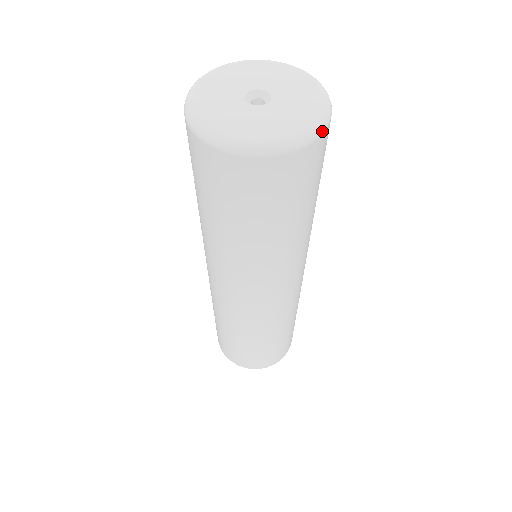
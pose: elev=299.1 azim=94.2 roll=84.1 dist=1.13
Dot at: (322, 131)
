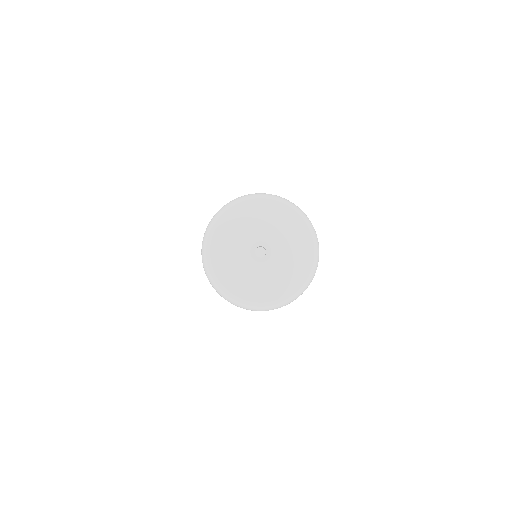
Dot at: occluded
